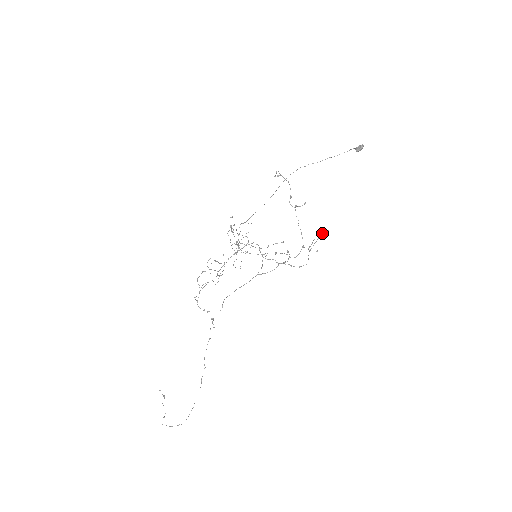
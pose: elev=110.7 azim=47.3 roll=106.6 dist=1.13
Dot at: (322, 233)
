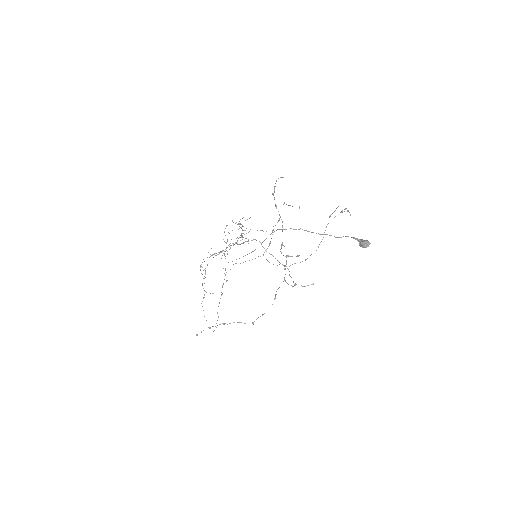
Dot at: occluded
